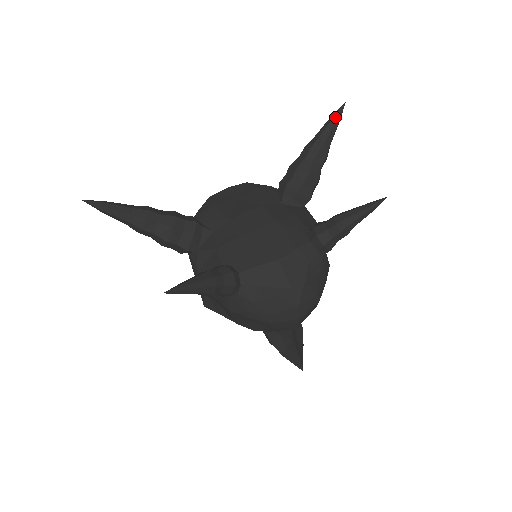
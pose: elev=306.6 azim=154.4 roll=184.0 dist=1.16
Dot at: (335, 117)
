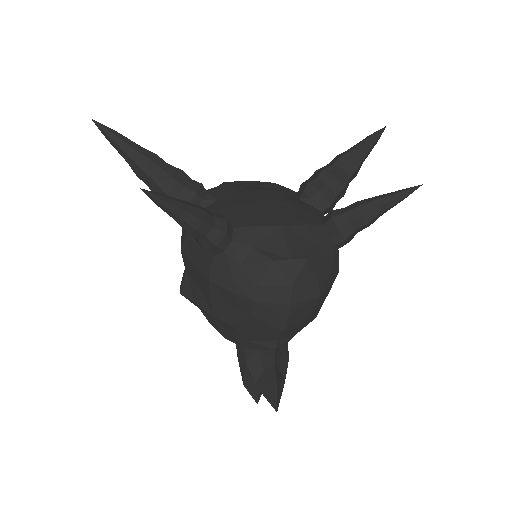
Dot at: (373, 135)
